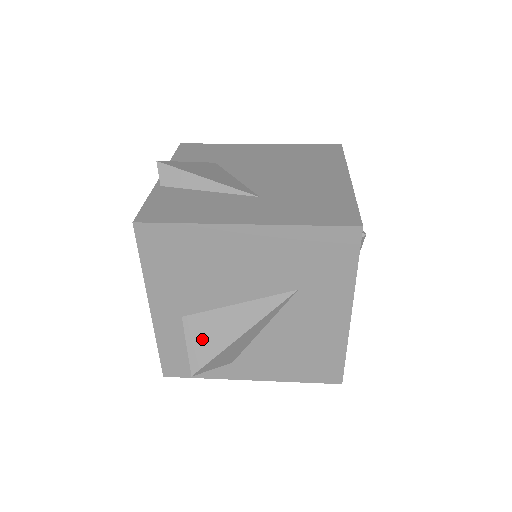
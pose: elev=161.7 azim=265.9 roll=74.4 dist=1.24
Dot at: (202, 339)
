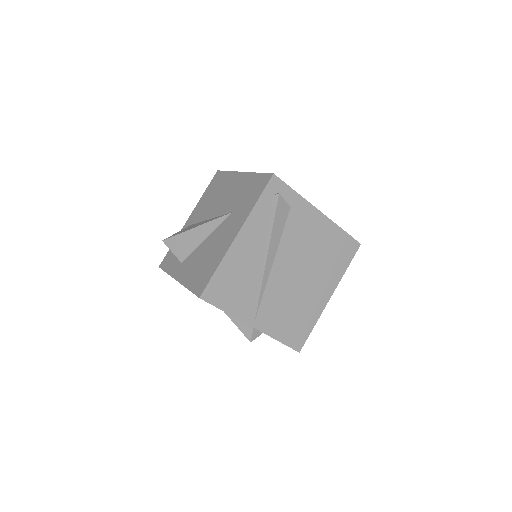
Dot at: occluded
